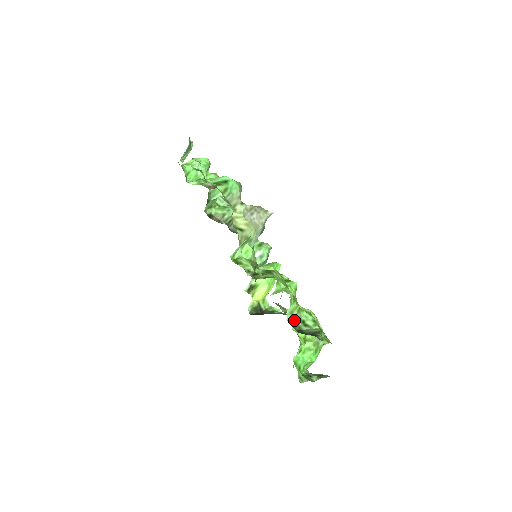
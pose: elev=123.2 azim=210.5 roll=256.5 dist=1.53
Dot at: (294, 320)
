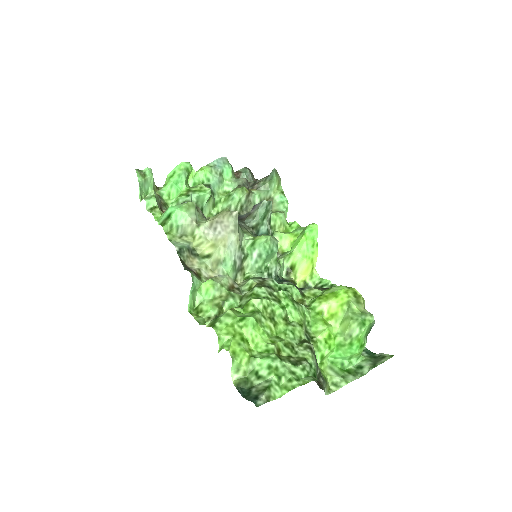
Dot at: (245, 375)
